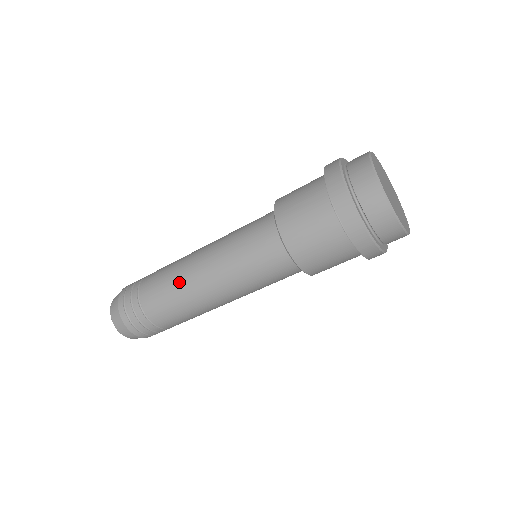
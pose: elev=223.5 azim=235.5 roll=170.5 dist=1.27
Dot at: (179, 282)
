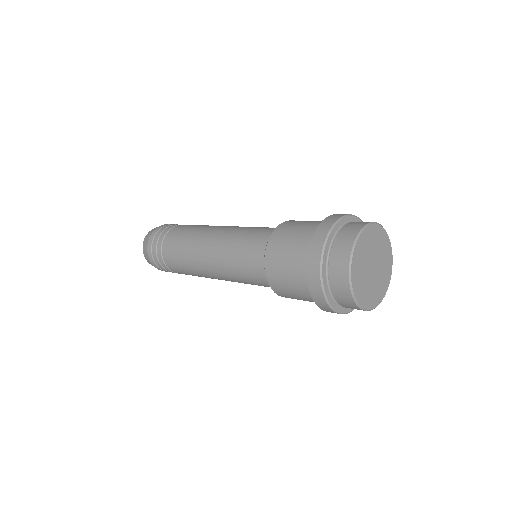
Dot at: (190, 253)
